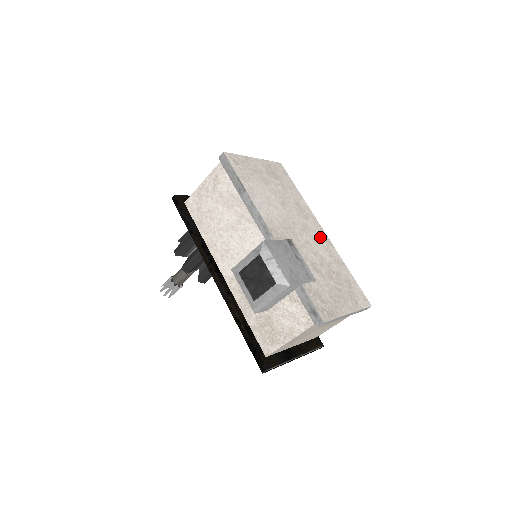
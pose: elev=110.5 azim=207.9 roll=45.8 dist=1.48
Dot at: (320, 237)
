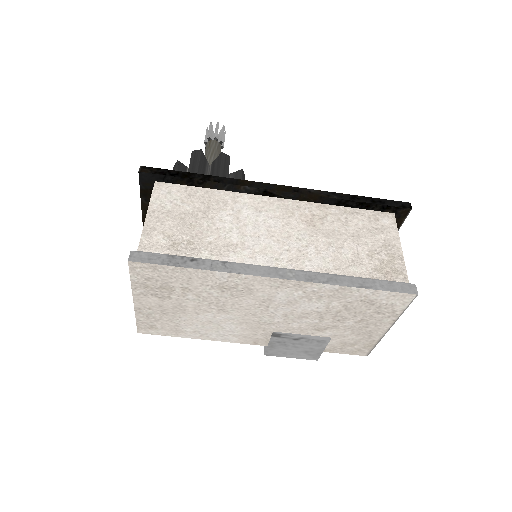
Dot at: (286, 293)
